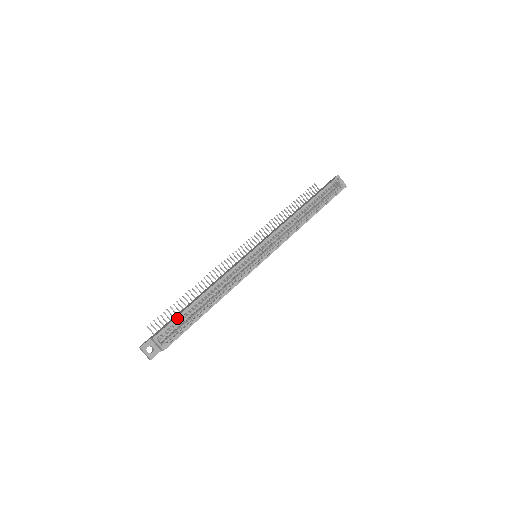
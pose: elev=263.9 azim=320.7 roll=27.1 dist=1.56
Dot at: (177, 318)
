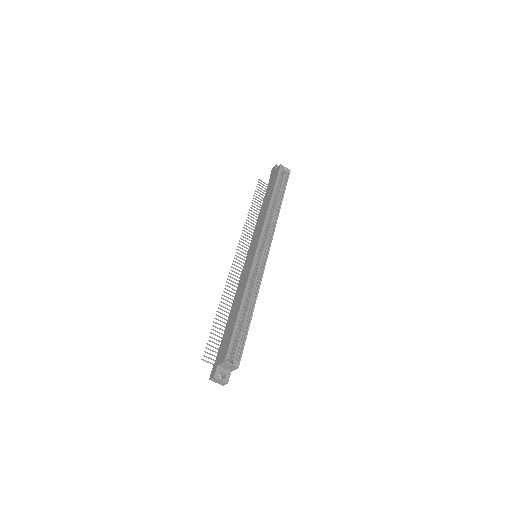
Dot at: (233, 335)
